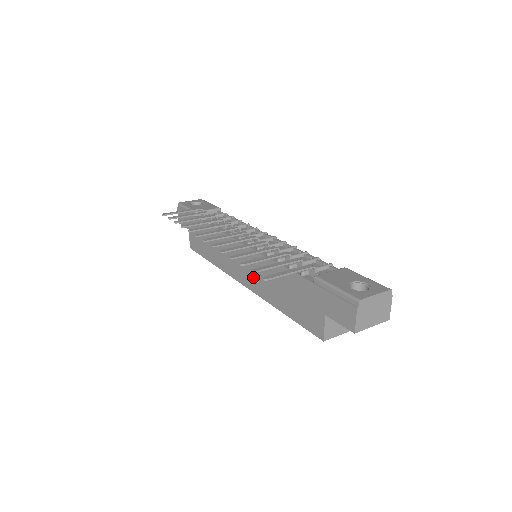
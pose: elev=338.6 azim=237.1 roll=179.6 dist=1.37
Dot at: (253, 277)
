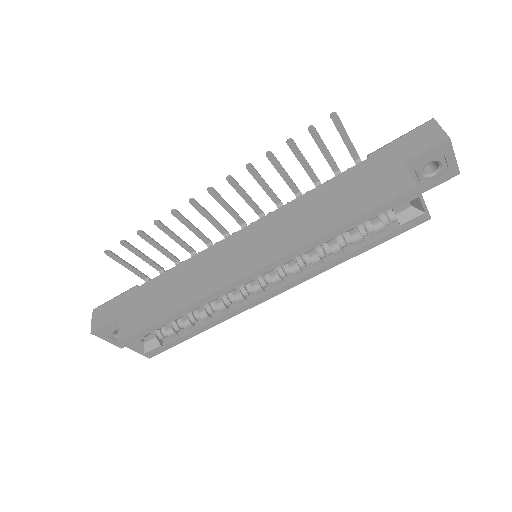
Dot at: (271, 243)
